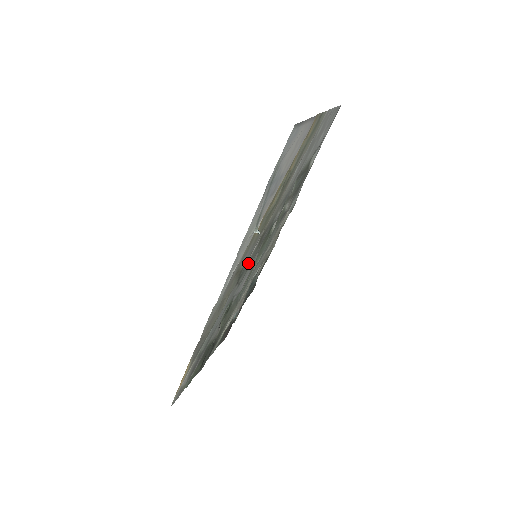
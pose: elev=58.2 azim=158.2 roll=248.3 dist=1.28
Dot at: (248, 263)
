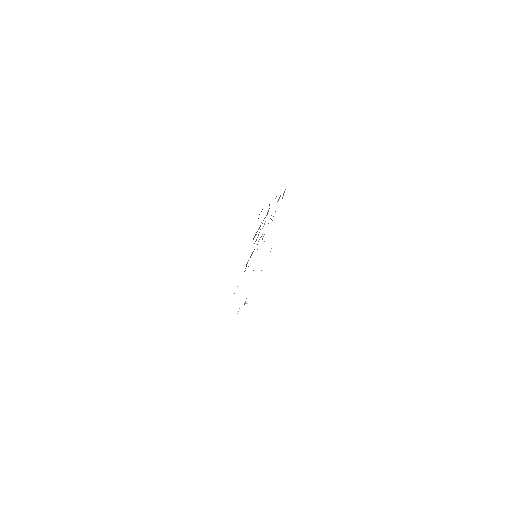
Dot at: occluded
